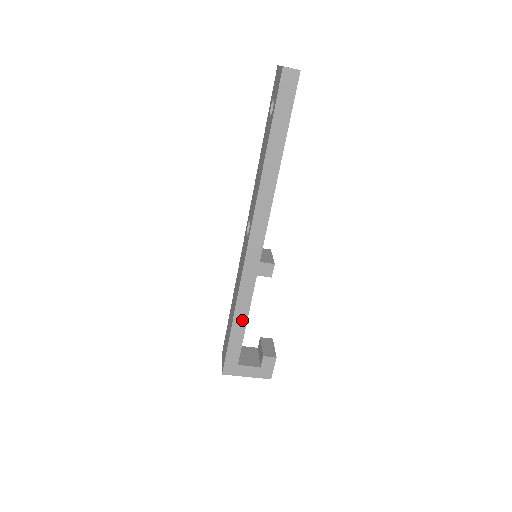
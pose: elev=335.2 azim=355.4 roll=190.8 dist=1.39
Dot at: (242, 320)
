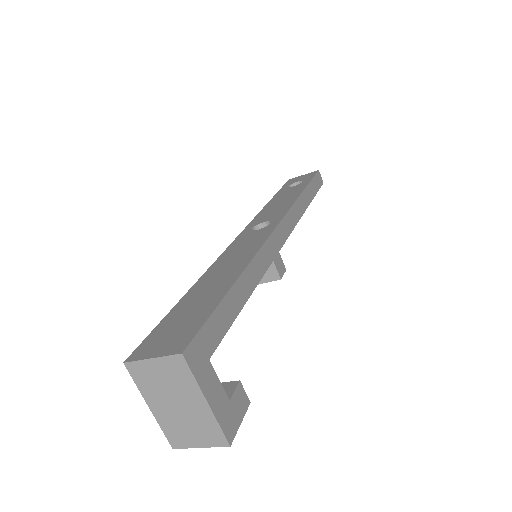
Dot at: (244, 292)
